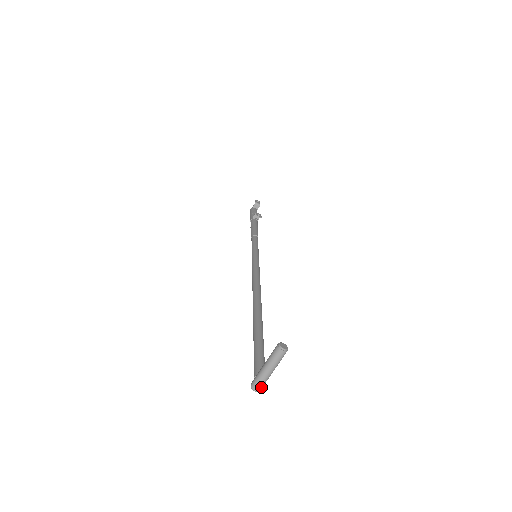
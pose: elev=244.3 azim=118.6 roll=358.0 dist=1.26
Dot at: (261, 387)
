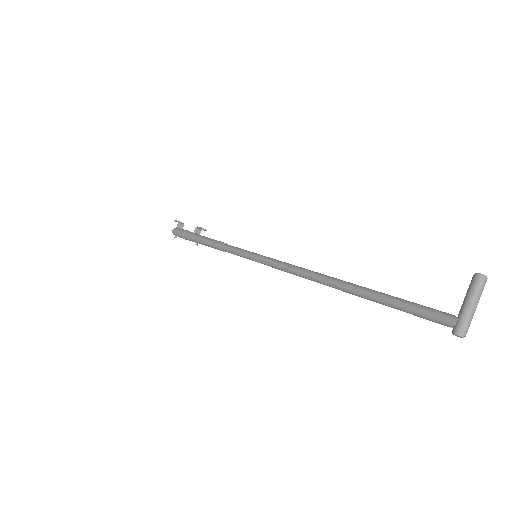
Dot at: (467, 331)
